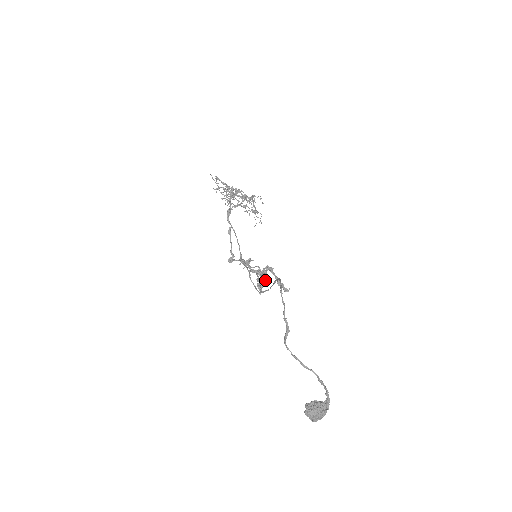
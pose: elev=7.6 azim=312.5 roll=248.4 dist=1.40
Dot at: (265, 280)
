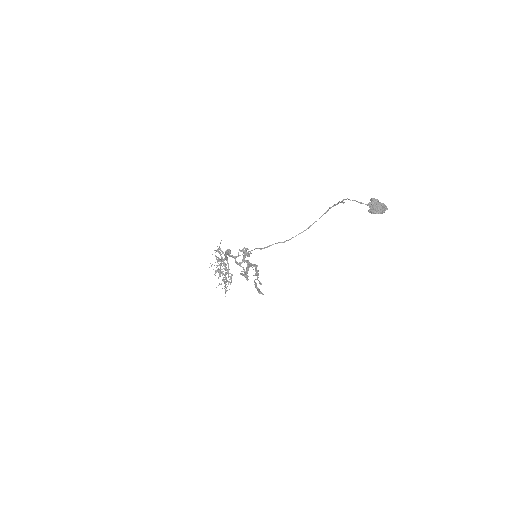
Dot at: (247, 277)
